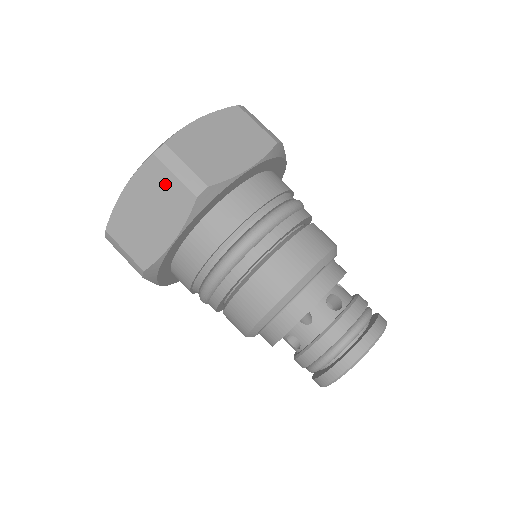
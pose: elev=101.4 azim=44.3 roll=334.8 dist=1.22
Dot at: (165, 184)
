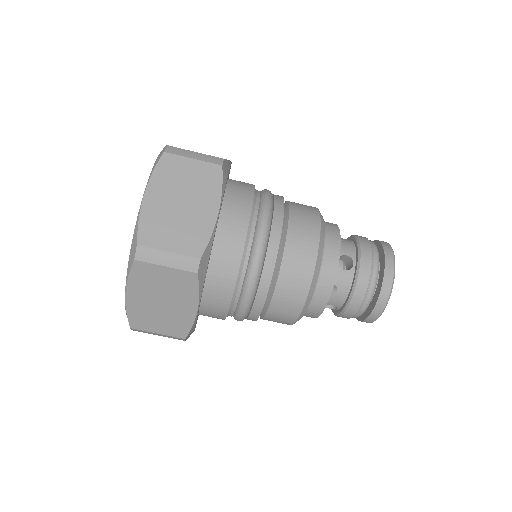
Dot at: (161, 276)
